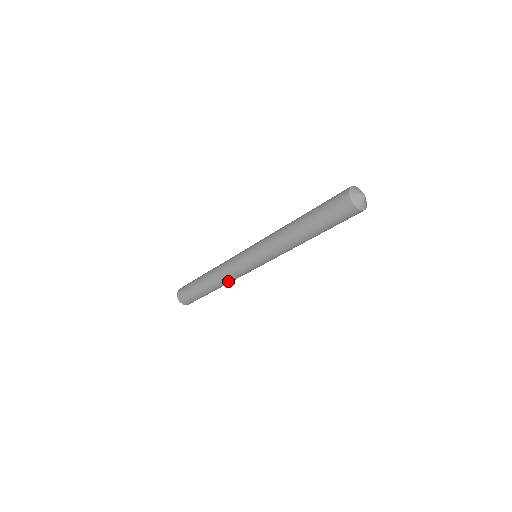
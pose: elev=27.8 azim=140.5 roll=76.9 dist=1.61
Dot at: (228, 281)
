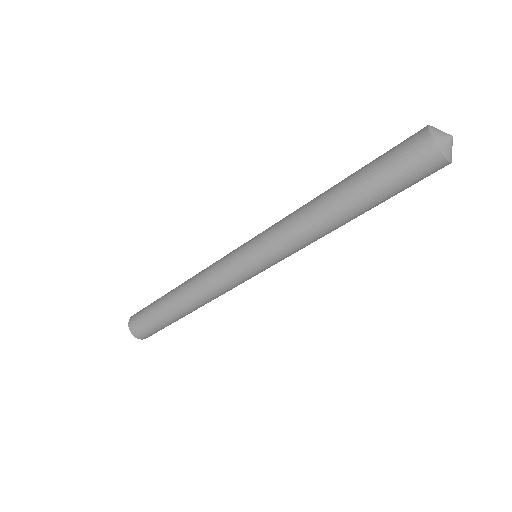
Dot at: (207, 296)
